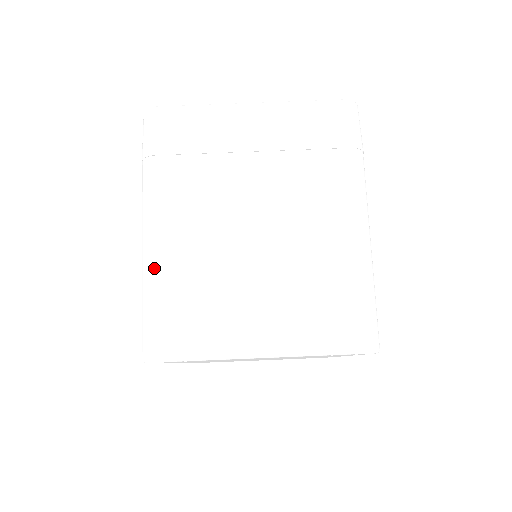
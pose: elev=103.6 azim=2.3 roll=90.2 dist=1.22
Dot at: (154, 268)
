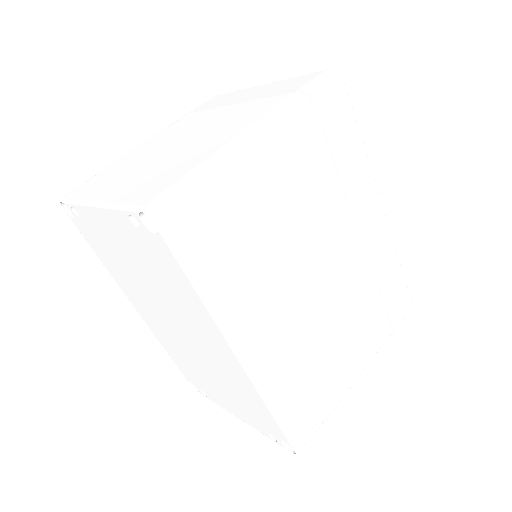
Dot at: (120, 159)
